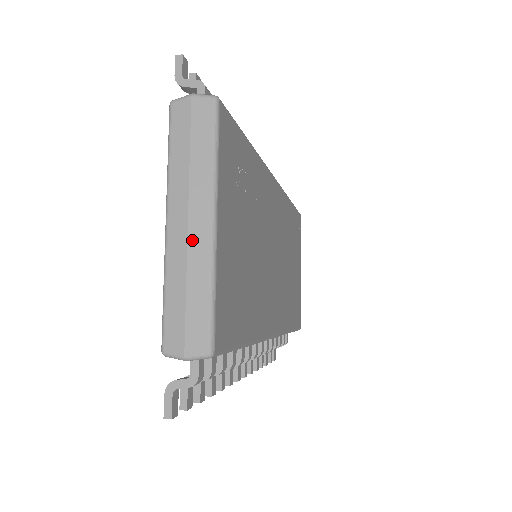
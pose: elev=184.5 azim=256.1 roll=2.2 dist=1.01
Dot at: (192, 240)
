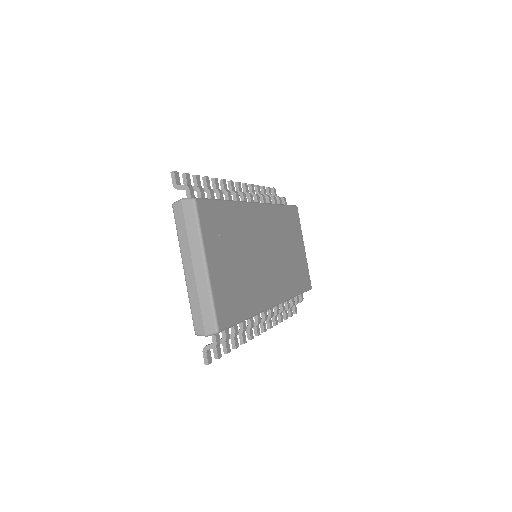
Dot at: (197, 277)
